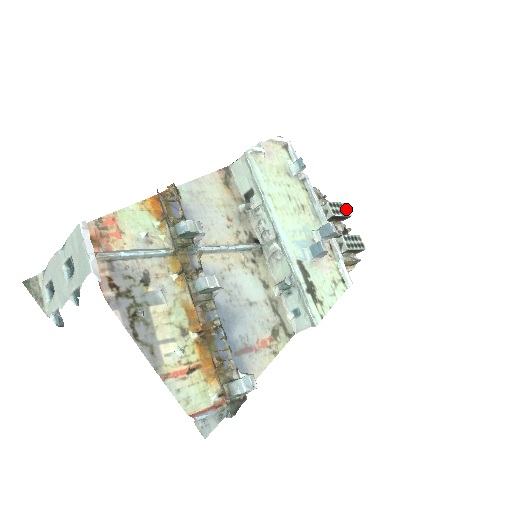
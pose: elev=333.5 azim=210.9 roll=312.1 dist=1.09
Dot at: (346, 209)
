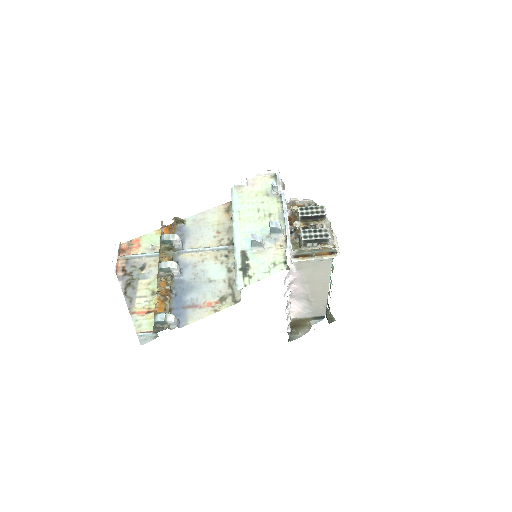
Dot at: (321, 210)
